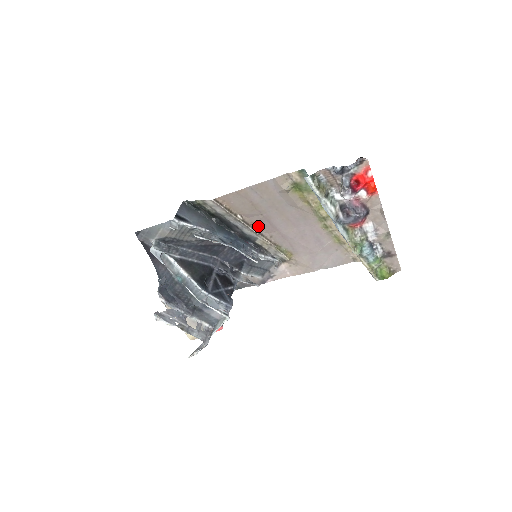
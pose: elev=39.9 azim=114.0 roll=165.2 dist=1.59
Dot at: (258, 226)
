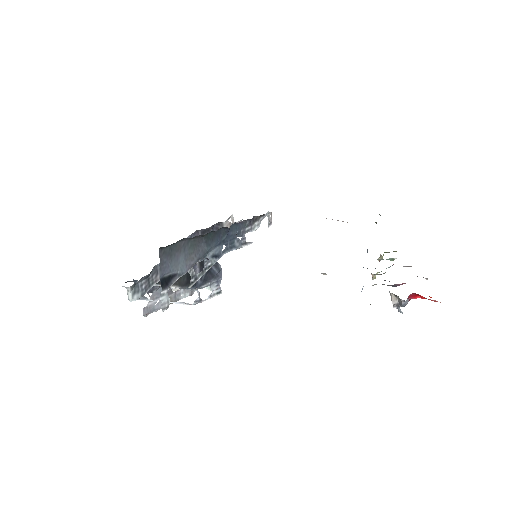
Dot at: occluded
